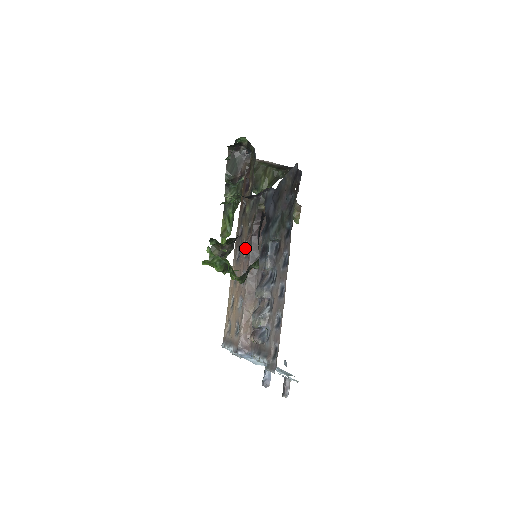
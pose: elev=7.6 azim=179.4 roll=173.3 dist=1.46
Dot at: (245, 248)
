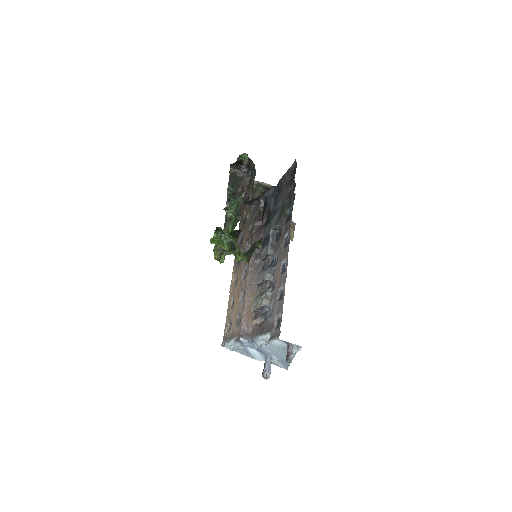
Dot at: (246, 248)
